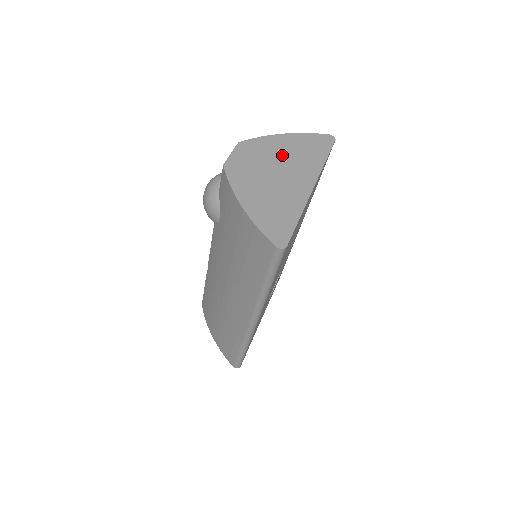
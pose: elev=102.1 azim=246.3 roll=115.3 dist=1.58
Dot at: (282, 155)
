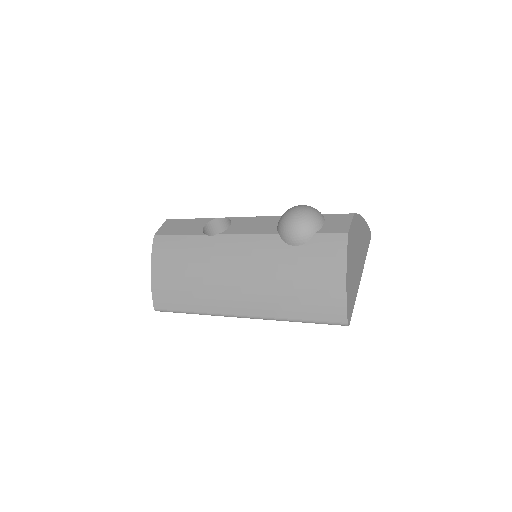
Dot at: (360, 239)
